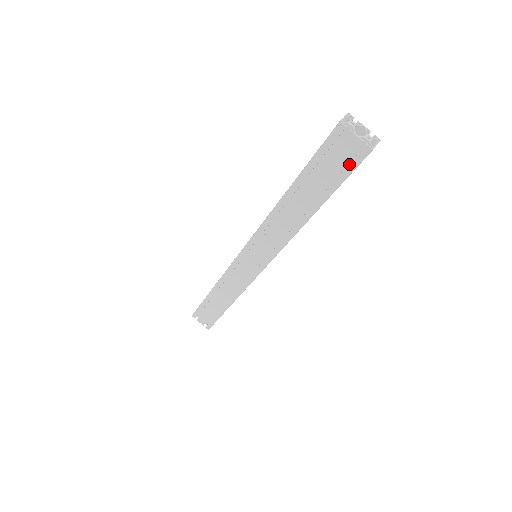
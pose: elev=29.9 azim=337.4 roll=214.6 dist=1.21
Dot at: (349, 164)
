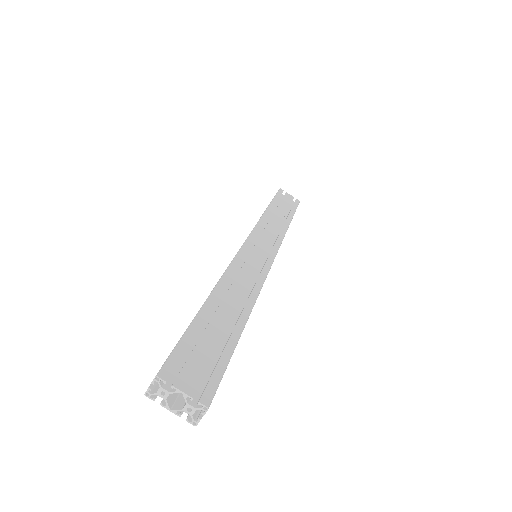
Dot at: occluded
